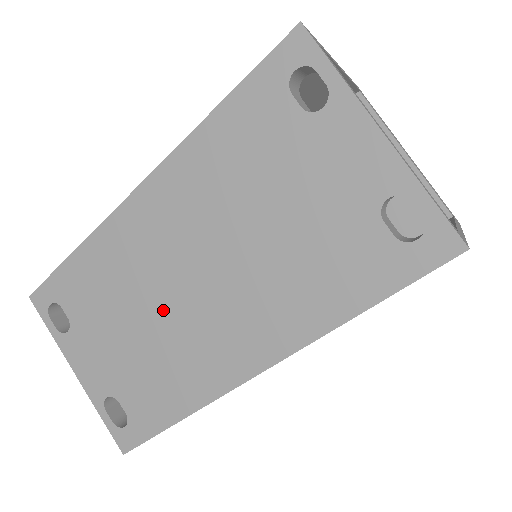
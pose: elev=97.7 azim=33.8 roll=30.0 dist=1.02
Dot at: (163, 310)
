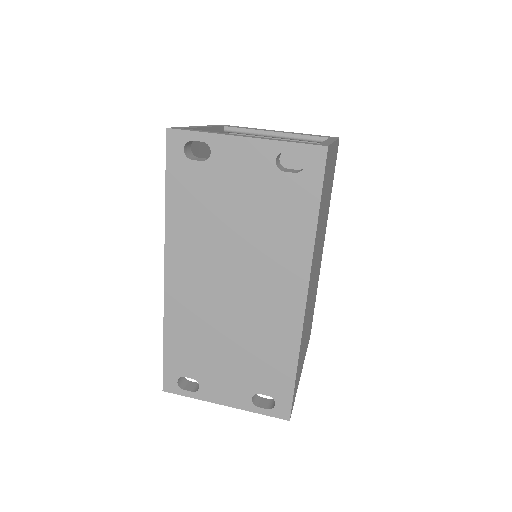
Dot at: (234, 320)
